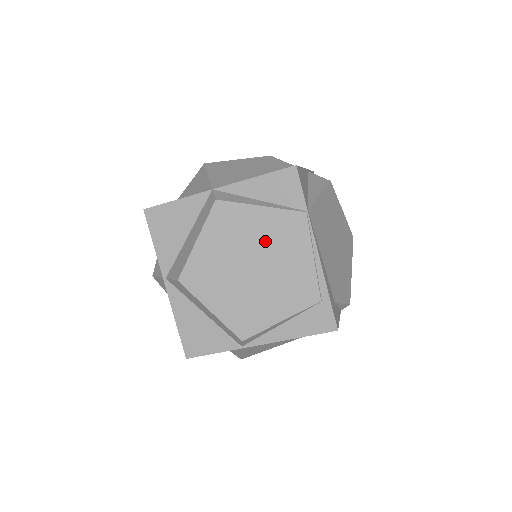
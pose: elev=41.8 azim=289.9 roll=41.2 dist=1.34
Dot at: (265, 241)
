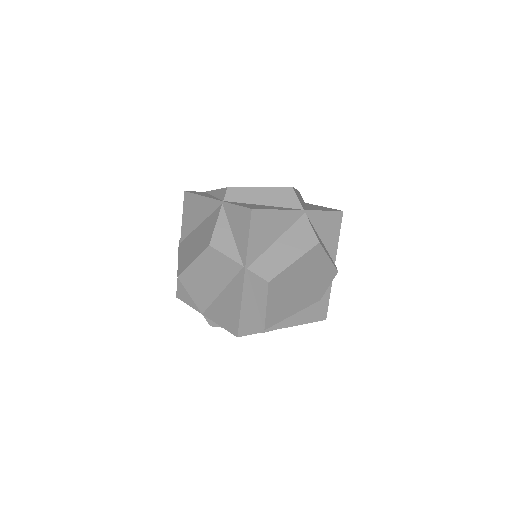
Dot at: occluded
